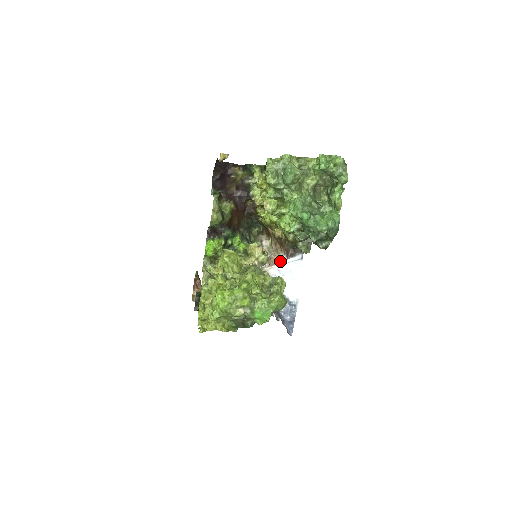
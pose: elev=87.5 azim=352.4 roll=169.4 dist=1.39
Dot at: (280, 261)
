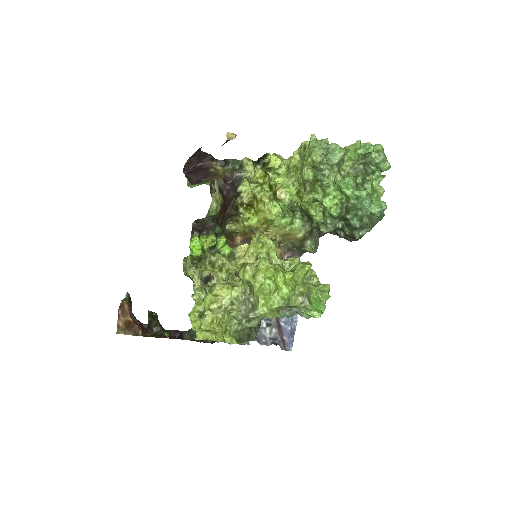
Dot at: occluded
